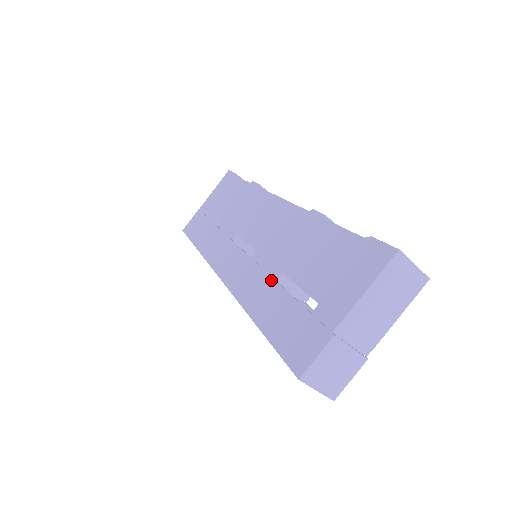
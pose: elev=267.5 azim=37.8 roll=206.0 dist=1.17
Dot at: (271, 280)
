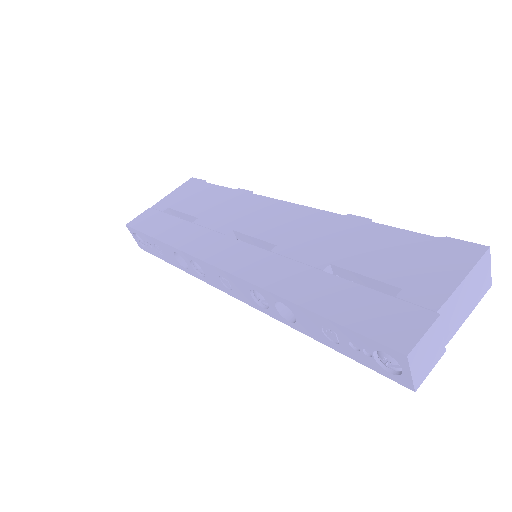
Dot at: (314, 270)
